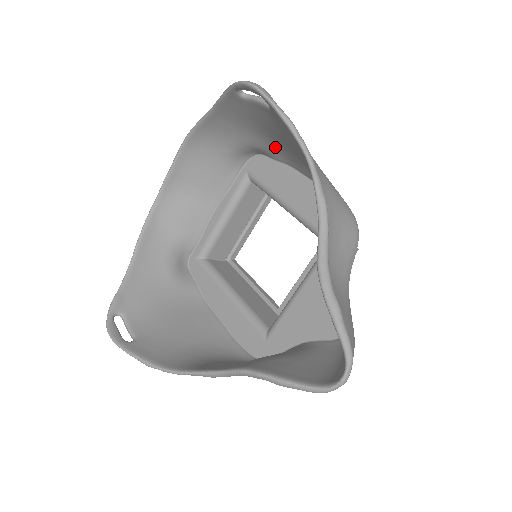
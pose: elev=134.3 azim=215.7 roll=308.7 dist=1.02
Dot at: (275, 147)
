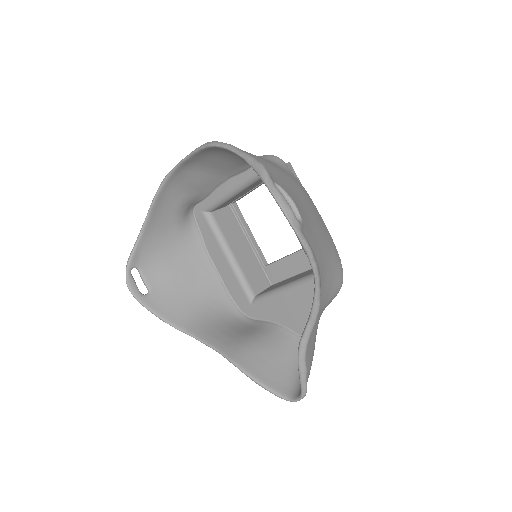
Dot at: occluded
